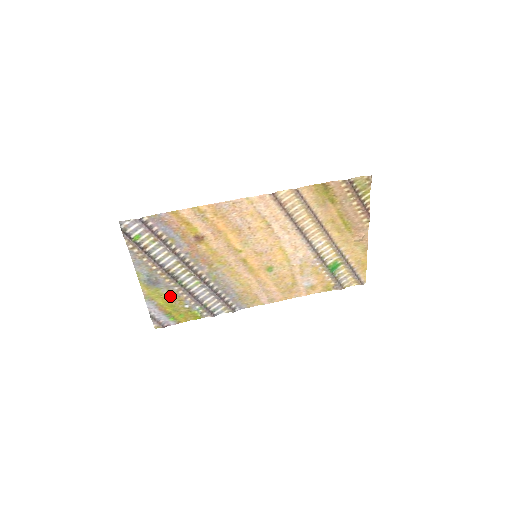
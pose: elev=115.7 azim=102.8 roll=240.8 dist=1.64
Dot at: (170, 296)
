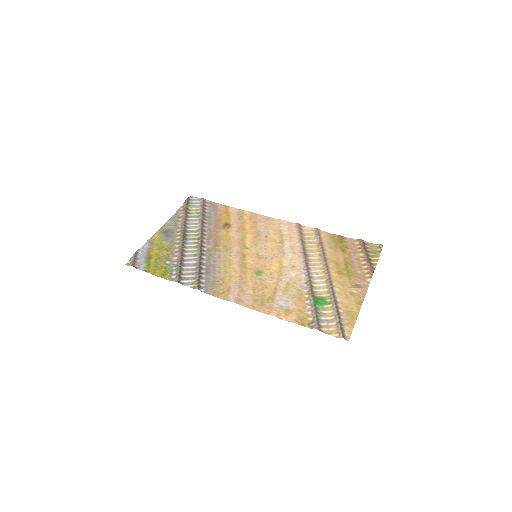
Dot at: (166, 249)
